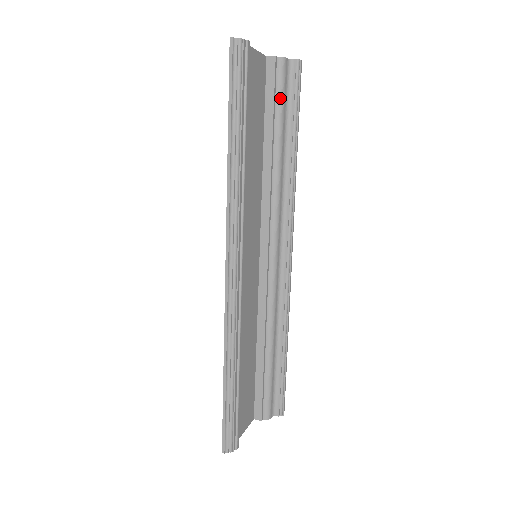
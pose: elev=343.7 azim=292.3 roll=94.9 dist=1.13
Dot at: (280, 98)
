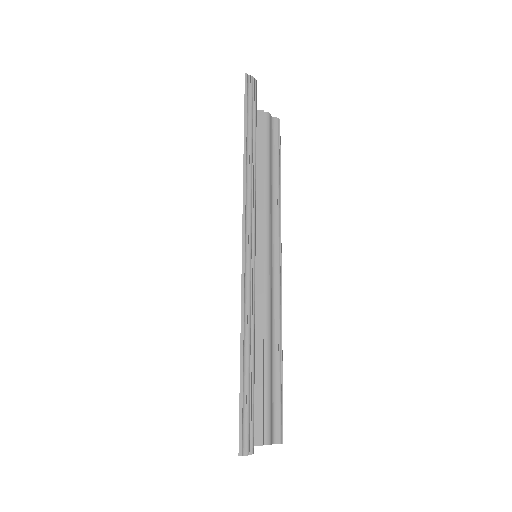
Dot at: (268, 139)
